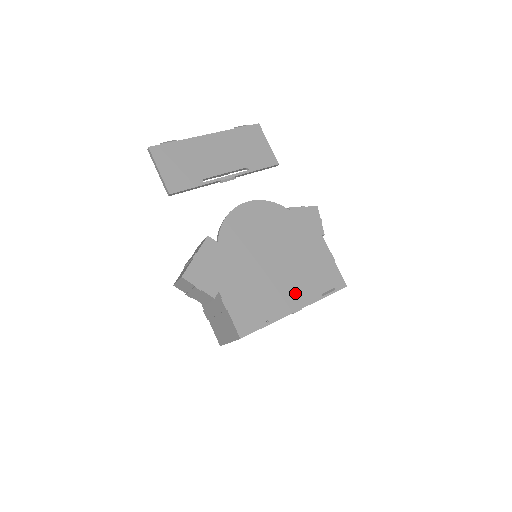
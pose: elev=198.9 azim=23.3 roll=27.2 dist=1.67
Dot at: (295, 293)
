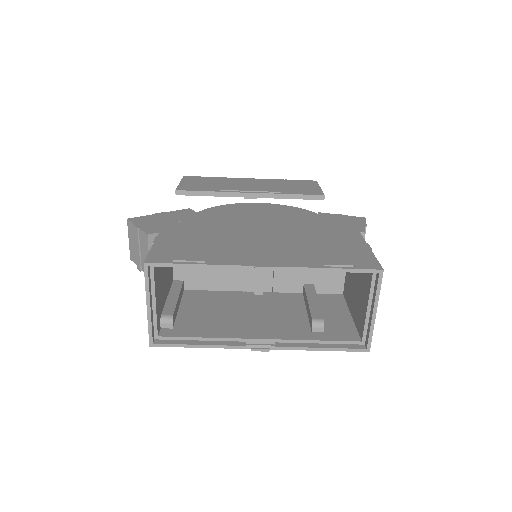
Dot at: (274, 255)
